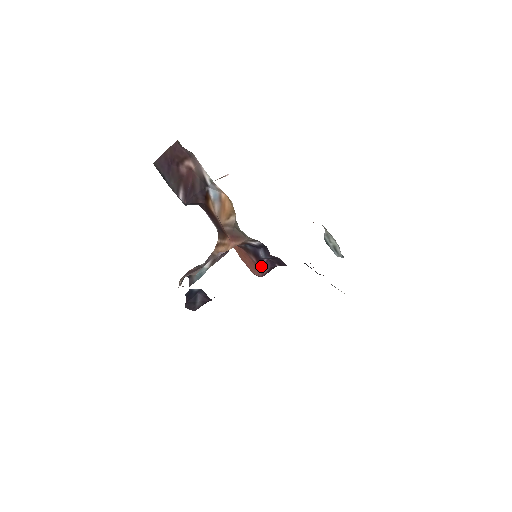
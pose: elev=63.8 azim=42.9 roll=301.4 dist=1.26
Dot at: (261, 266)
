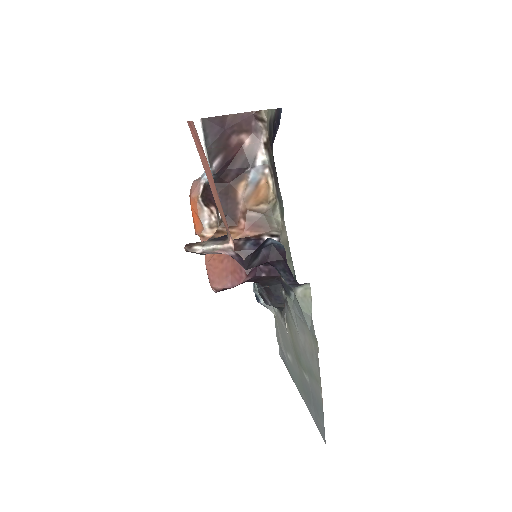
Dot at: (248, 271)
